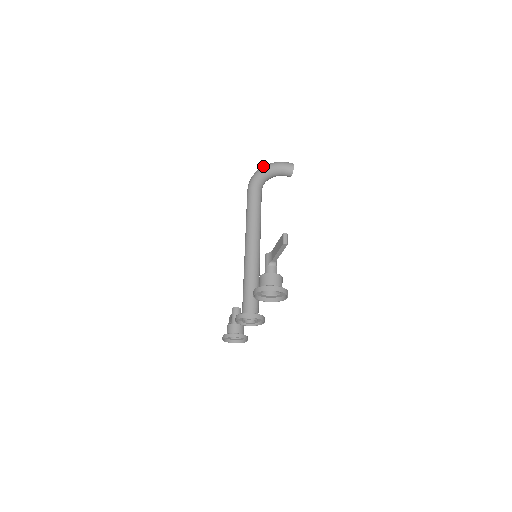
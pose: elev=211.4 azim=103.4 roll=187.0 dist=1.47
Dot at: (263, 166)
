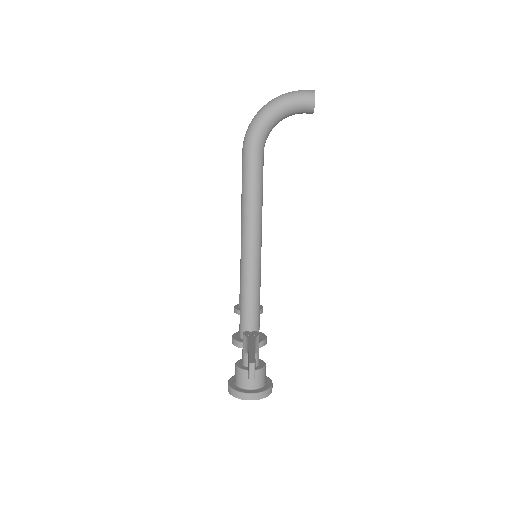
Dot at: (265, 107)
